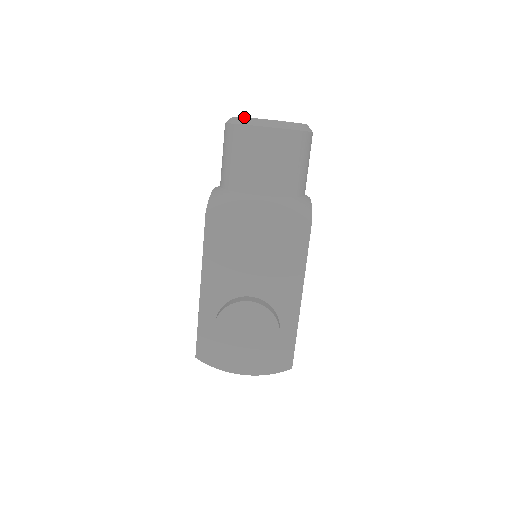
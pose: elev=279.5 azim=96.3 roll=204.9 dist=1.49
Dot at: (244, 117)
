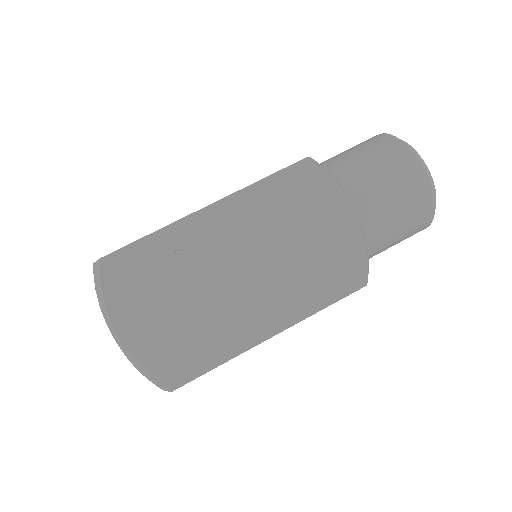
Dot at: occluded
